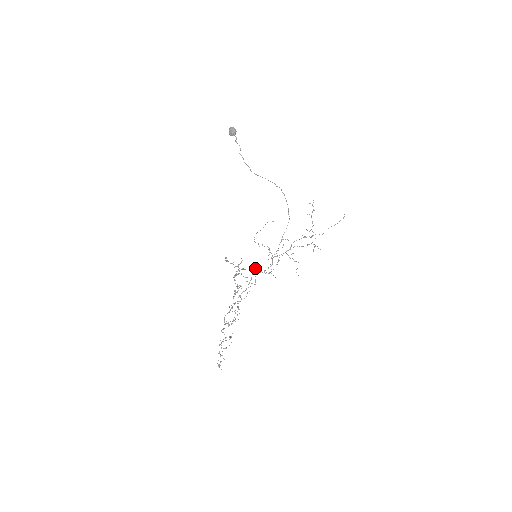
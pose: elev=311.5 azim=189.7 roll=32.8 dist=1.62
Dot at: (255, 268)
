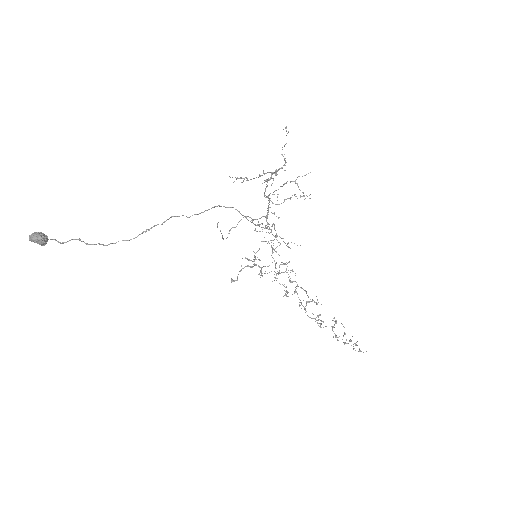
Dot at: occluded
